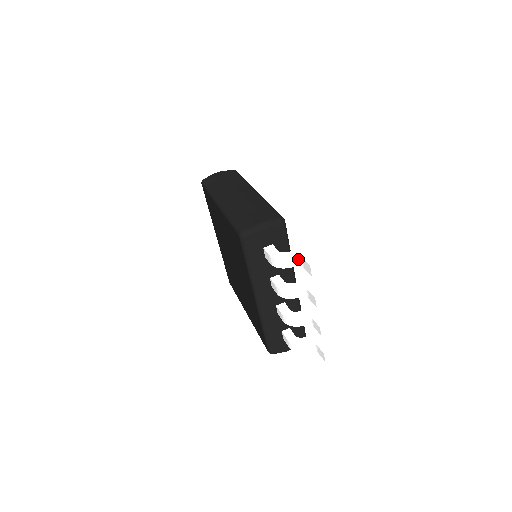
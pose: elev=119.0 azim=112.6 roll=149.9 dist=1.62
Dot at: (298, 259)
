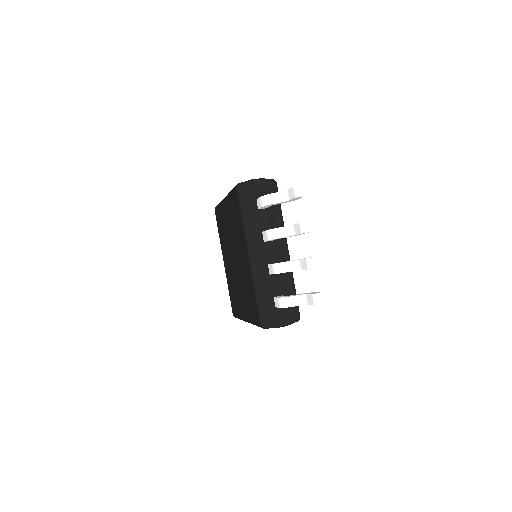
Dot at: (284, 194)
